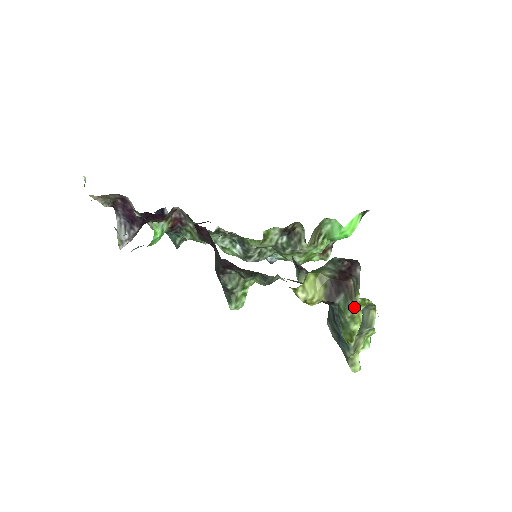
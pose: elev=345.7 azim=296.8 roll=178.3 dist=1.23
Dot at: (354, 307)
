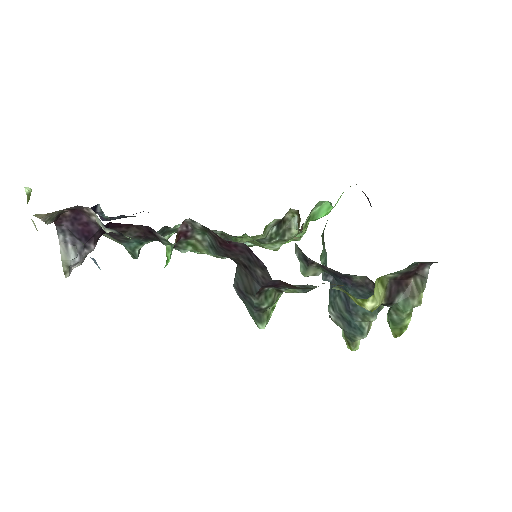
Dot at: (416, 305)
